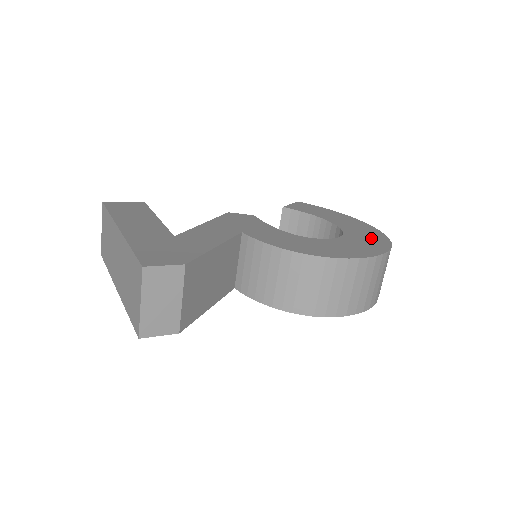
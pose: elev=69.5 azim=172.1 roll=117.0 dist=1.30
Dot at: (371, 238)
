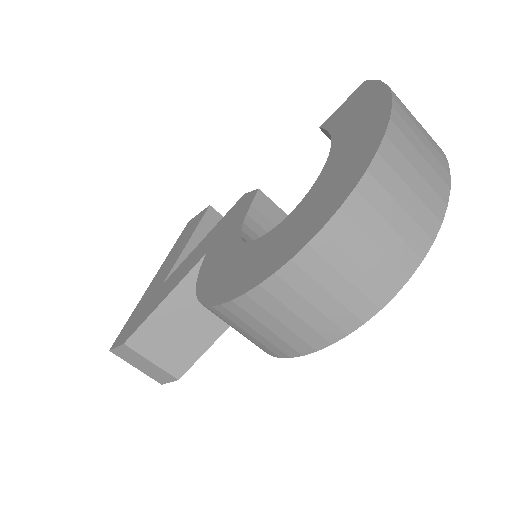
Dot at: (322, 203)
